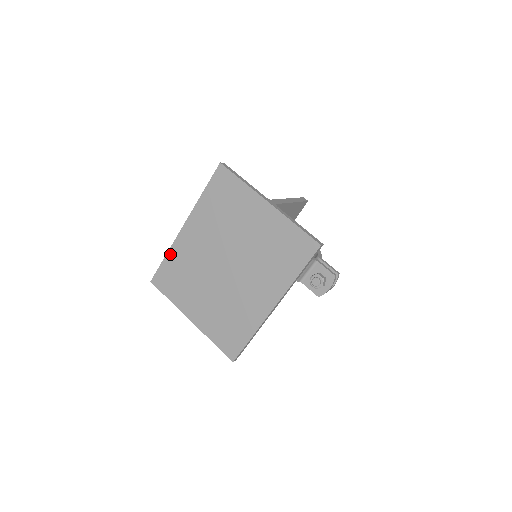
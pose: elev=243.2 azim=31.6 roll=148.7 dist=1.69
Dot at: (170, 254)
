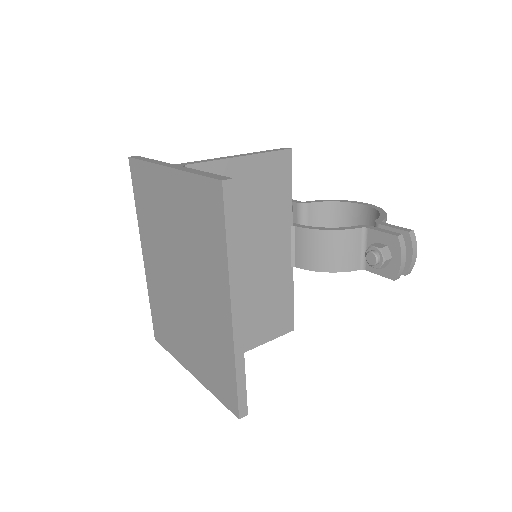
Dot at: (150, 296)
